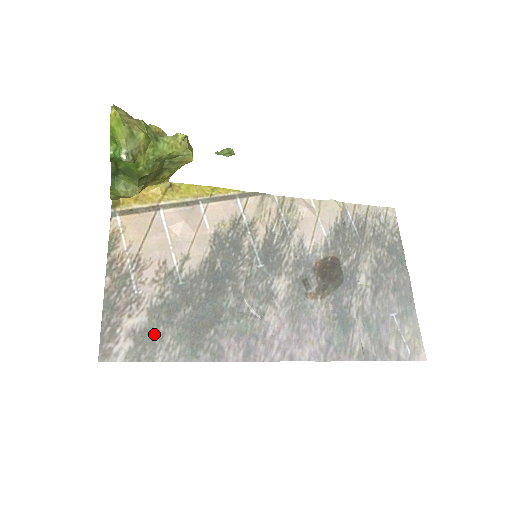
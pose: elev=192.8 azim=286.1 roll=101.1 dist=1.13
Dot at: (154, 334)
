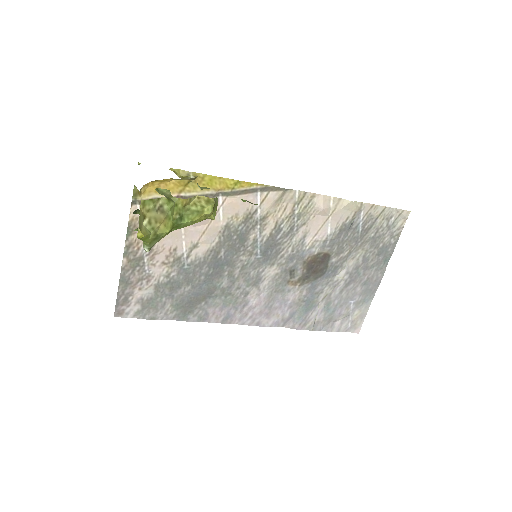
Dot at: (158, 302)
